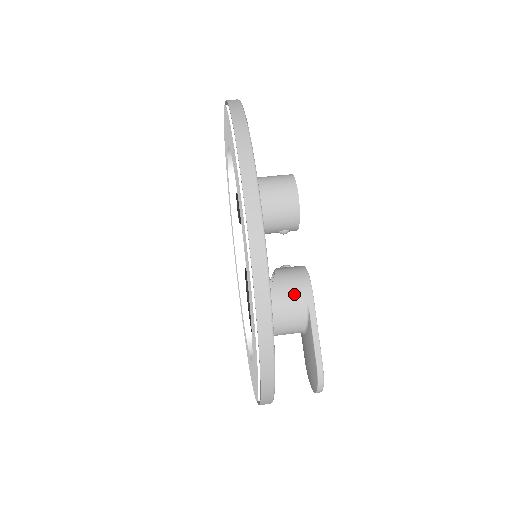
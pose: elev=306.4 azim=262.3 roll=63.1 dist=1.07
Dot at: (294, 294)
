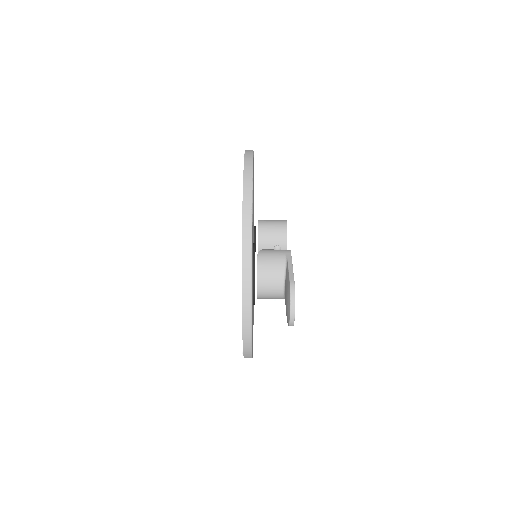
Dot at: (277, 251)
